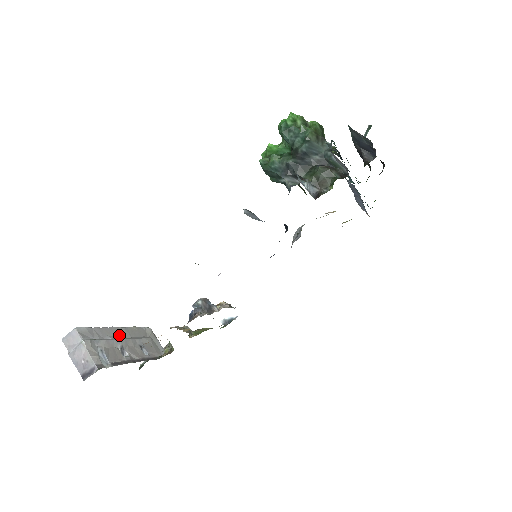
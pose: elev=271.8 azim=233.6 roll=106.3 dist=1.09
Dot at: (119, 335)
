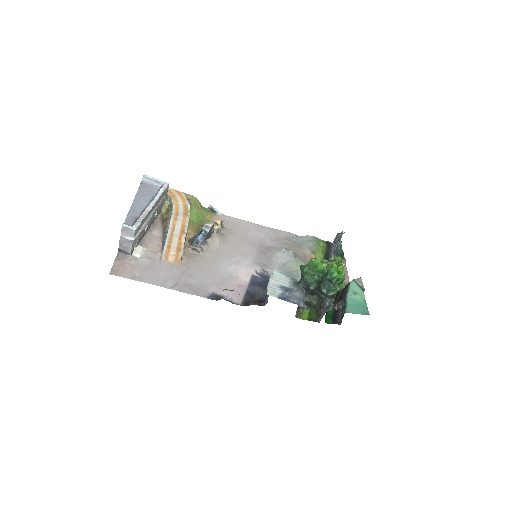
Dot at: (151, 212)
